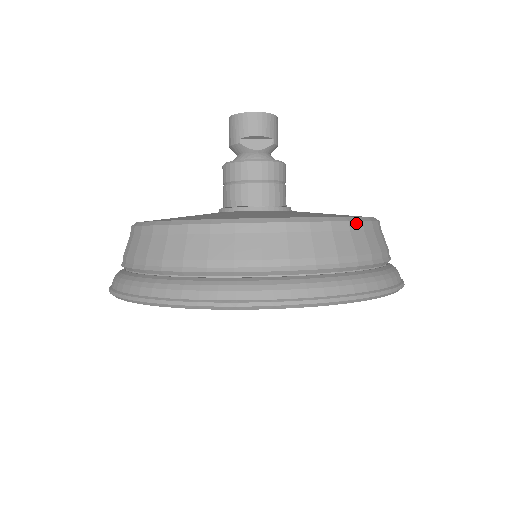
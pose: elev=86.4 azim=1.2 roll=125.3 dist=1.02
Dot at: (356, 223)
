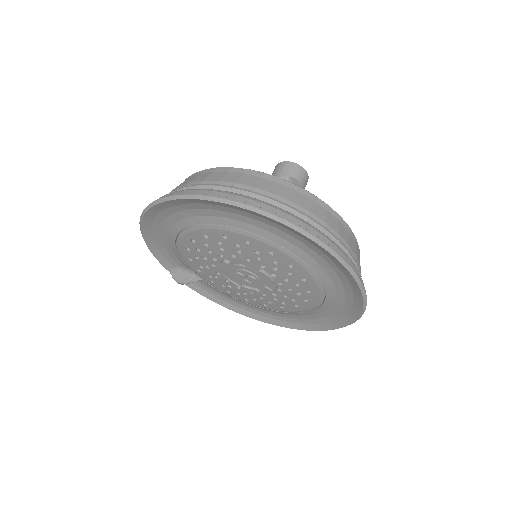
Dot at: occluded
